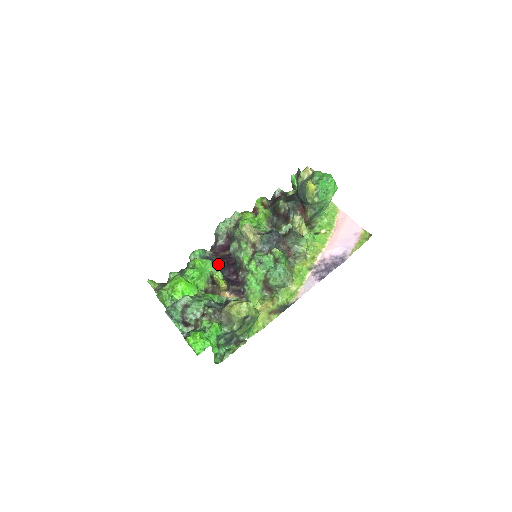
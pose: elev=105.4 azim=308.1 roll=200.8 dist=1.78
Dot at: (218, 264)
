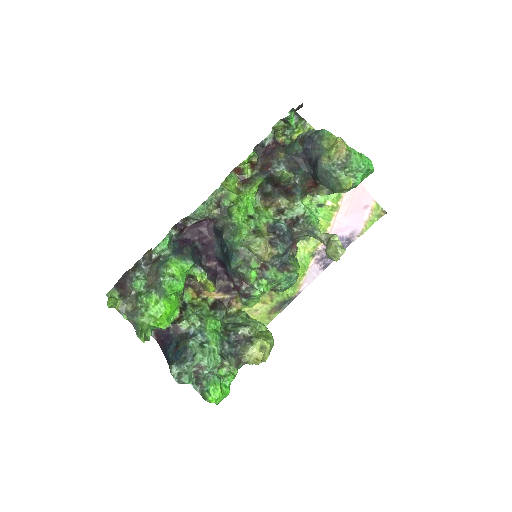
Dot at: (195, 254)
